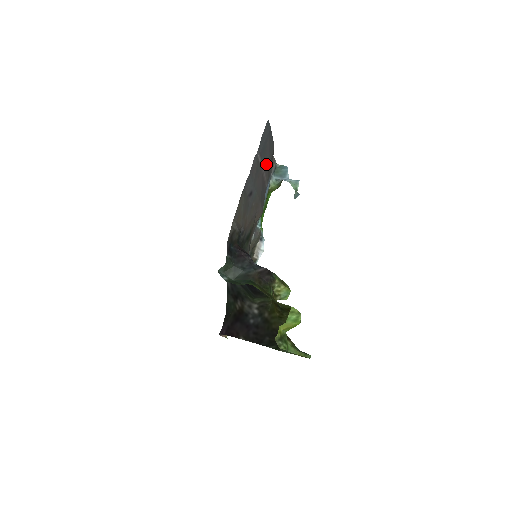
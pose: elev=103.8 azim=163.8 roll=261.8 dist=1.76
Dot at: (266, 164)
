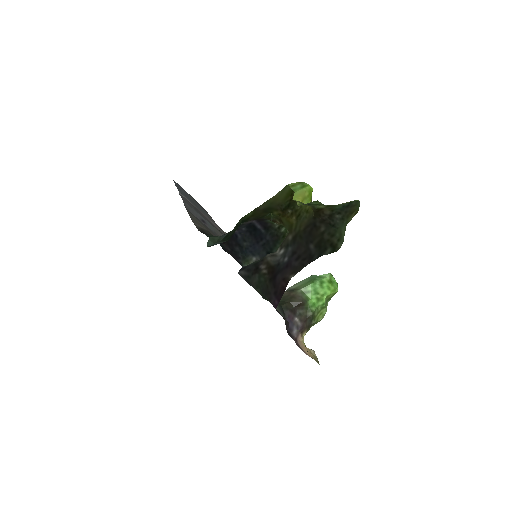
Dot at: (207, 216)
